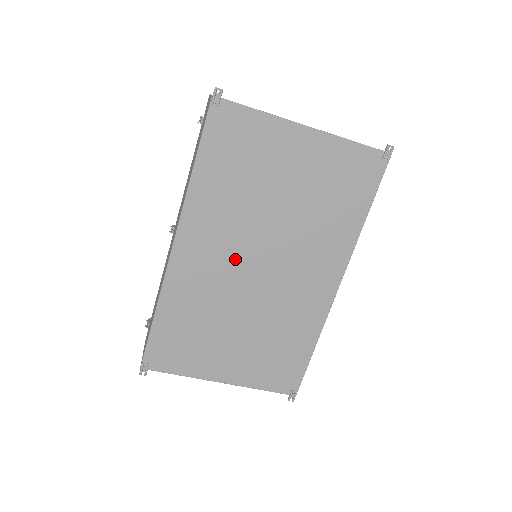
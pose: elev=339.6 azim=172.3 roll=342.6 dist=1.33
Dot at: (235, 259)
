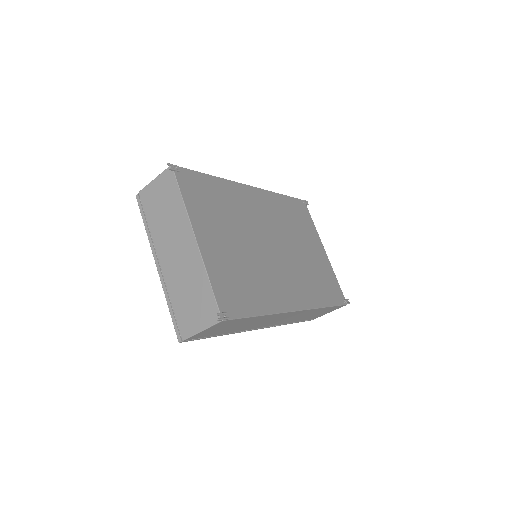
Dot at: (267, 227)
